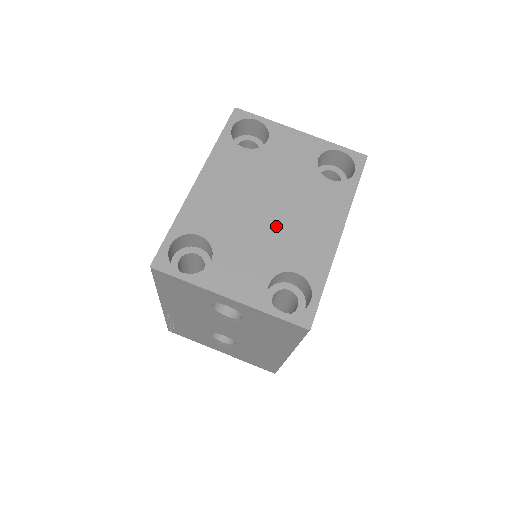
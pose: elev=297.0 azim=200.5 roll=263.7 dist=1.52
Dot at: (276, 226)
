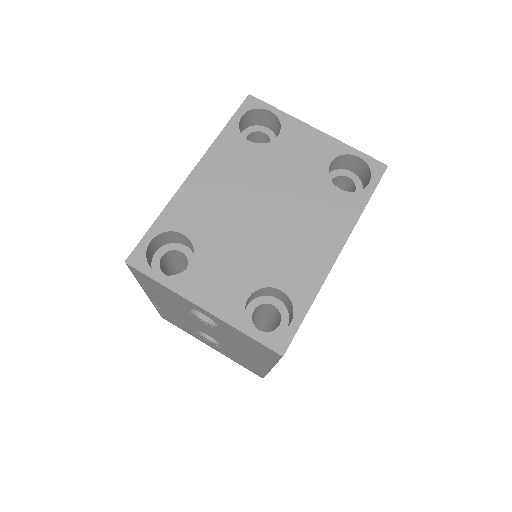
Dot at: (268, 234)
